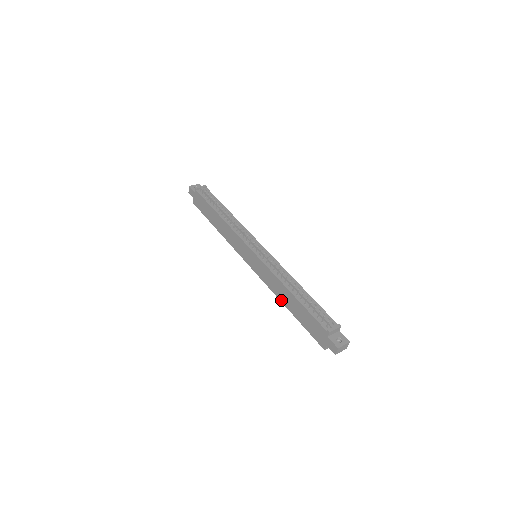
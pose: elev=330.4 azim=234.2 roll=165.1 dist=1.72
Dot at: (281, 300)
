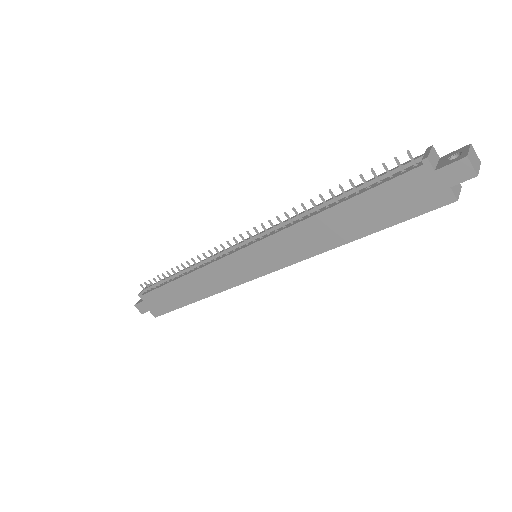
Dot at: (333, 245)
